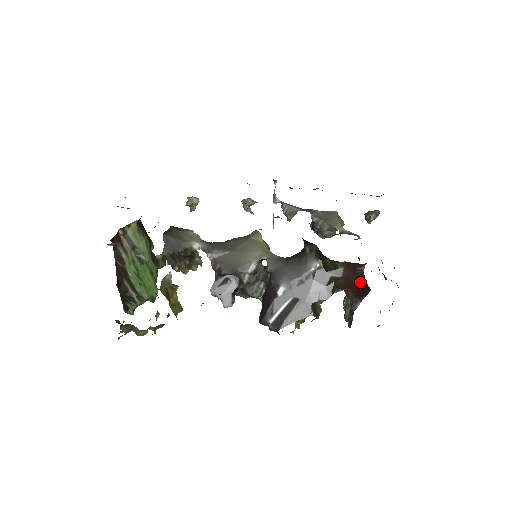
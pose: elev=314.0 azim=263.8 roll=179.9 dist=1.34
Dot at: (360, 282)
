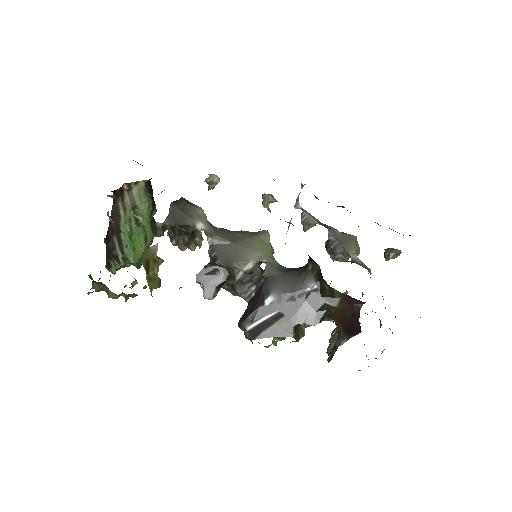
Dot at: (353, 319)
